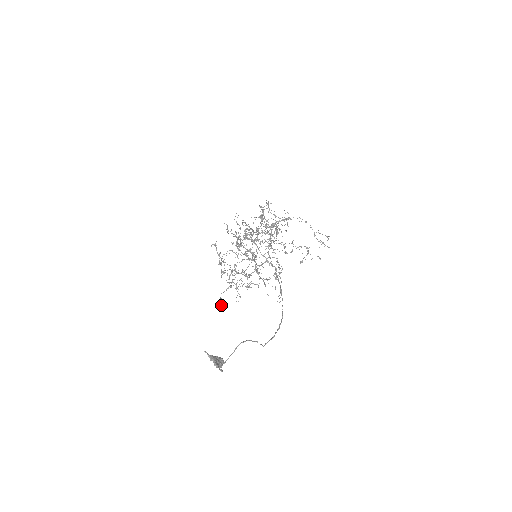
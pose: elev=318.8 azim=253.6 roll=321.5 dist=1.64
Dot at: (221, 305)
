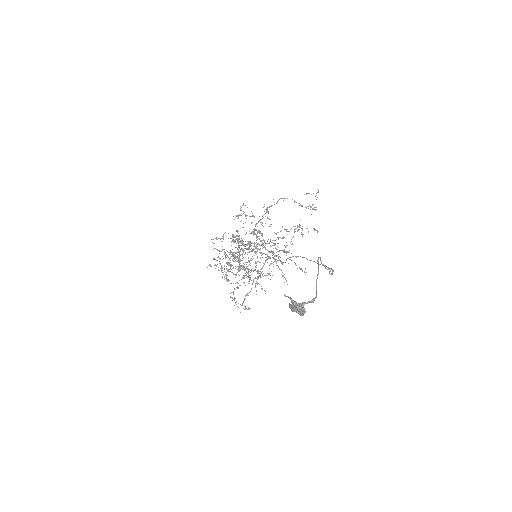
Dot at: occluded
